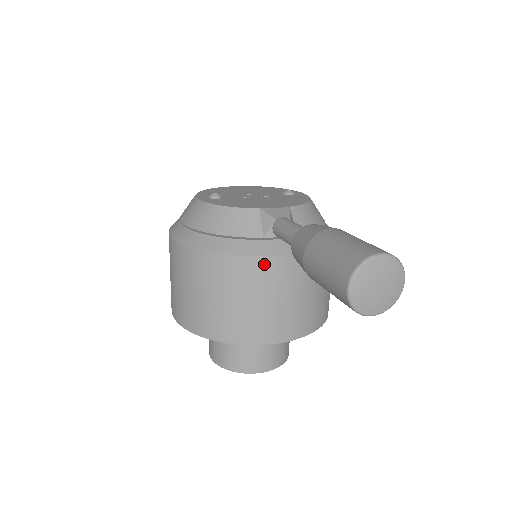
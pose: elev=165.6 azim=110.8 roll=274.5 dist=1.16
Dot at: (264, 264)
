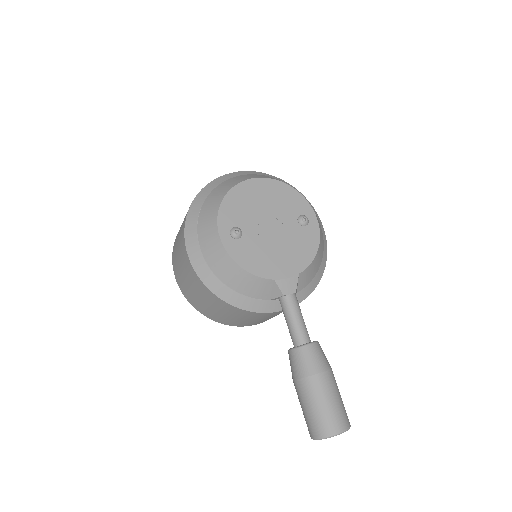
Dot at: (264, 314)
